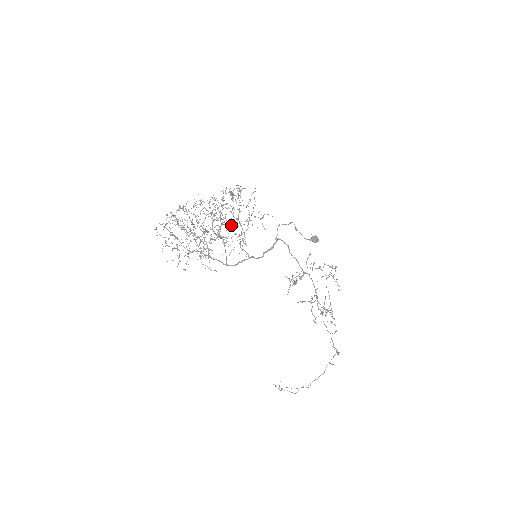
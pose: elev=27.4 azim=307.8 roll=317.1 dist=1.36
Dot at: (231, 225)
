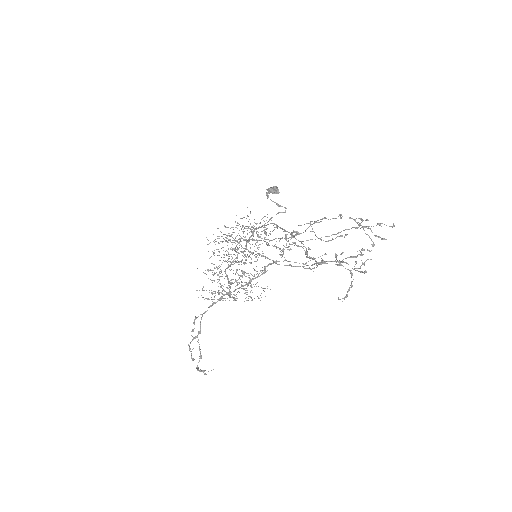
Dot at: occluded
